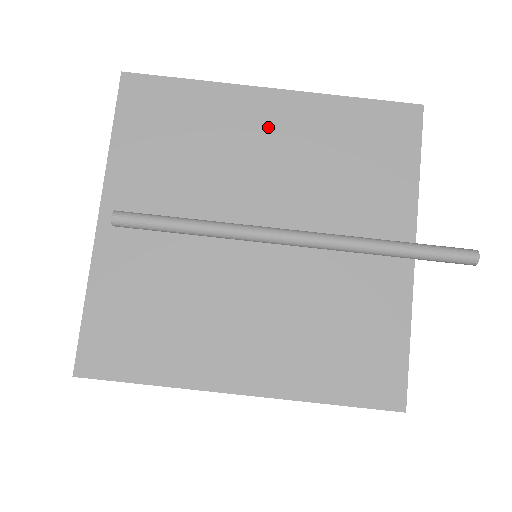
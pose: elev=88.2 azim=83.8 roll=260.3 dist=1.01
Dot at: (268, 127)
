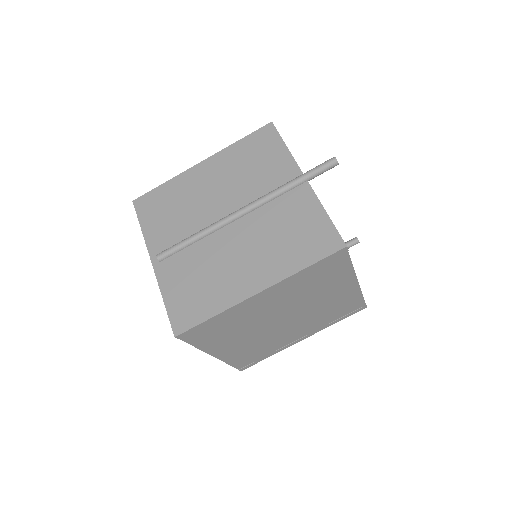
Dot at: (207, 177)
